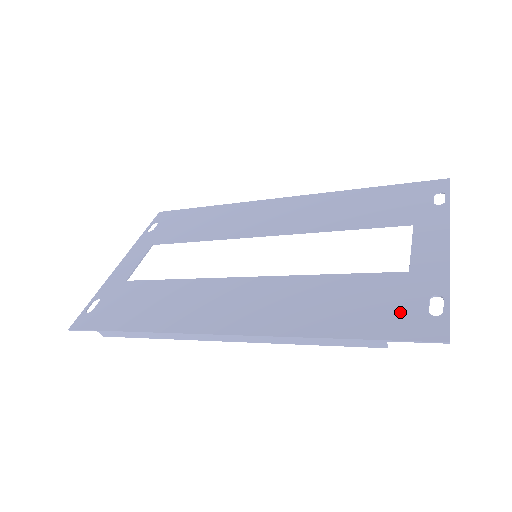
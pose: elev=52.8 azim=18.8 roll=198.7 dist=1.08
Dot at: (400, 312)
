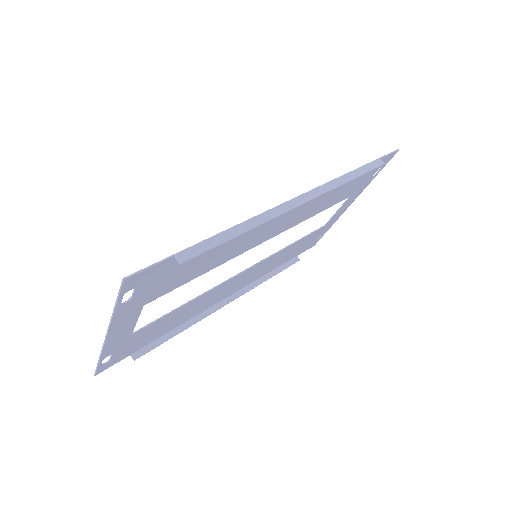
Dot at: (369, 172)
